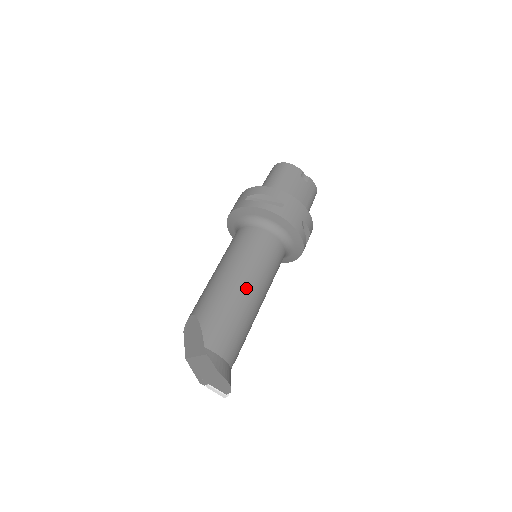
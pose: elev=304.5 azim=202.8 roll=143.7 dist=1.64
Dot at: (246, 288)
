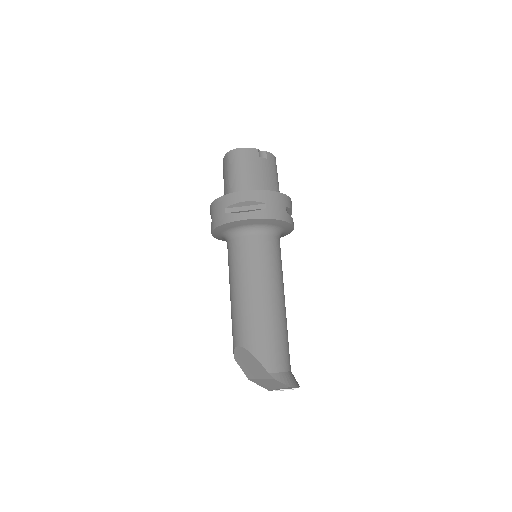
Dot at: (272, 301)
